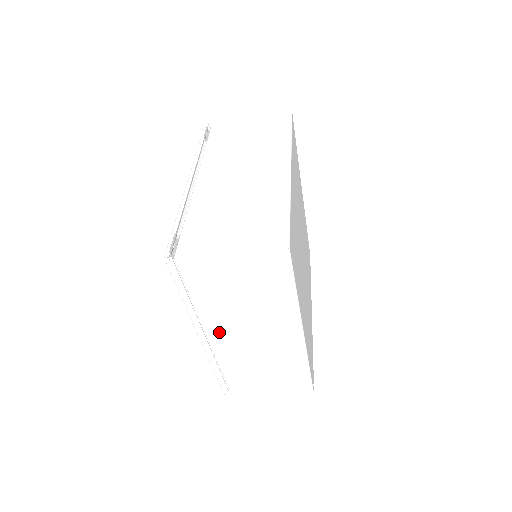
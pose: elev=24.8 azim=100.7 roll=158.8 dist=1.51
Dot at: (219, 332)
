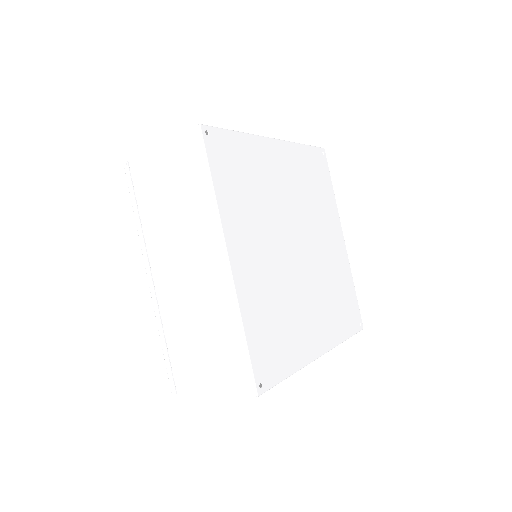
Dot at: (160, 263)
